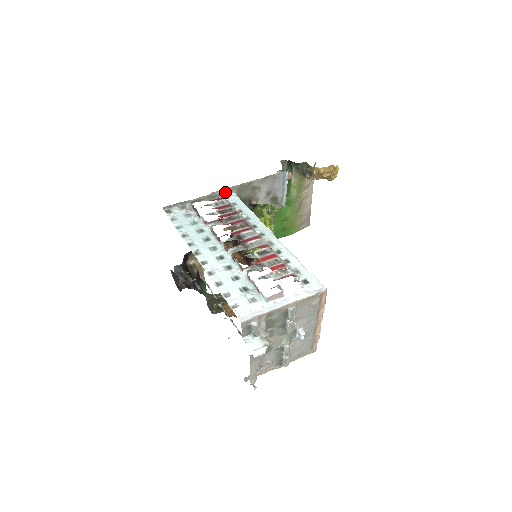
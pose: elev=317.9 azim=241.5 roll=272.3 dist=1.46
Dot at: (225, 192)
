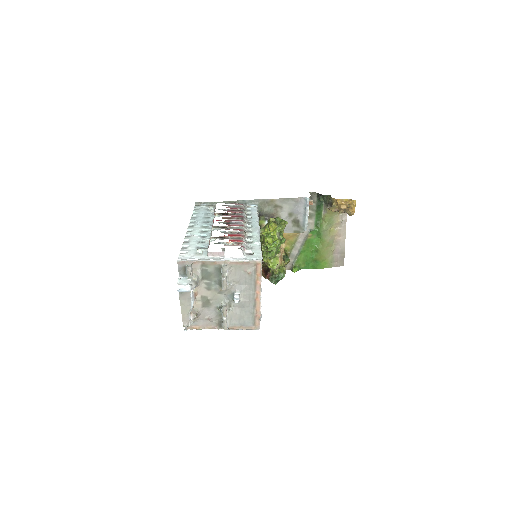
Dot at: (249, 203)
